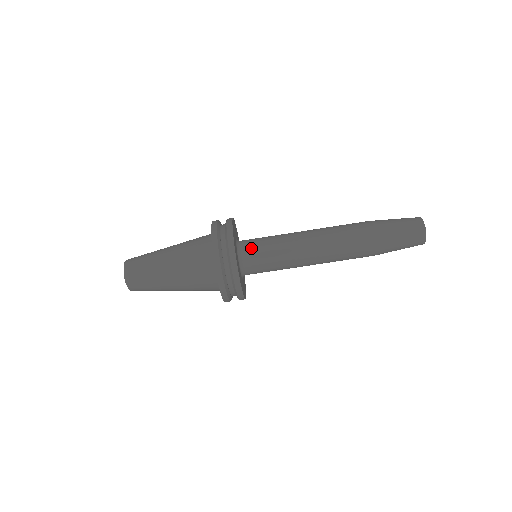
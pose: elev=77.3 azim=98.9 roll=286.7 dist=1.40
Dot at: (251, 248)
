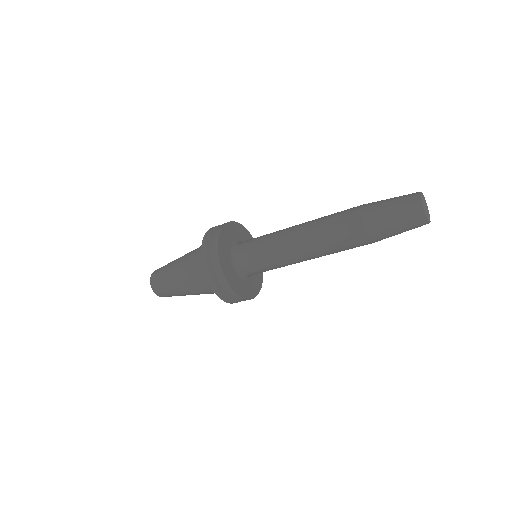
Dot at: (253, 272)
